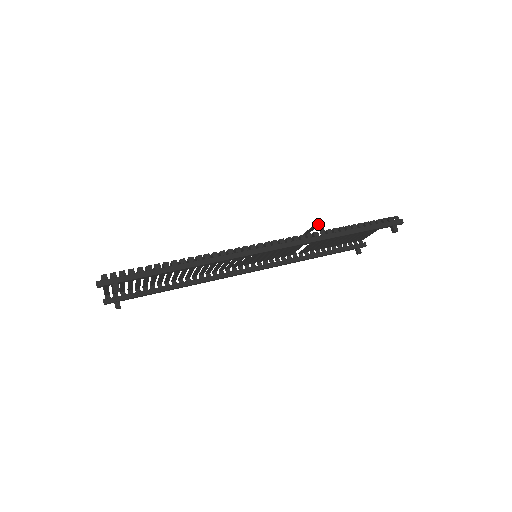
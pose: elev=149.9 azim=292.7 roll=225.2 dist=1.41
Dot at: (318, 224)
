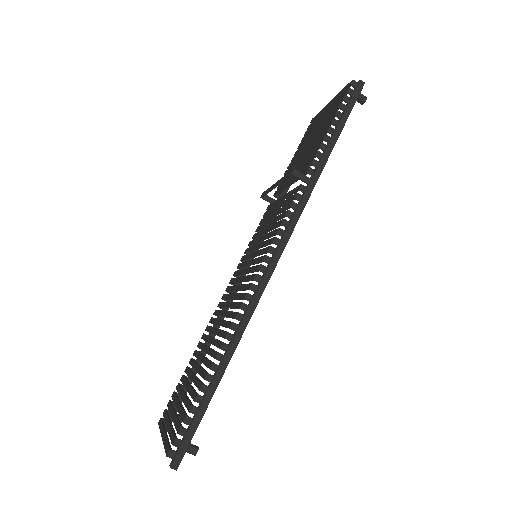
Dot at: (294, 175)
